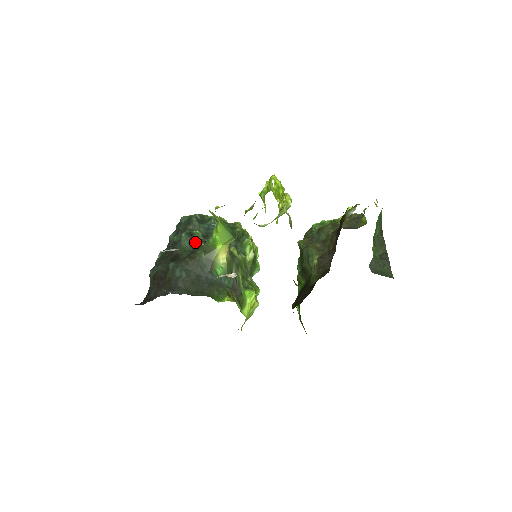
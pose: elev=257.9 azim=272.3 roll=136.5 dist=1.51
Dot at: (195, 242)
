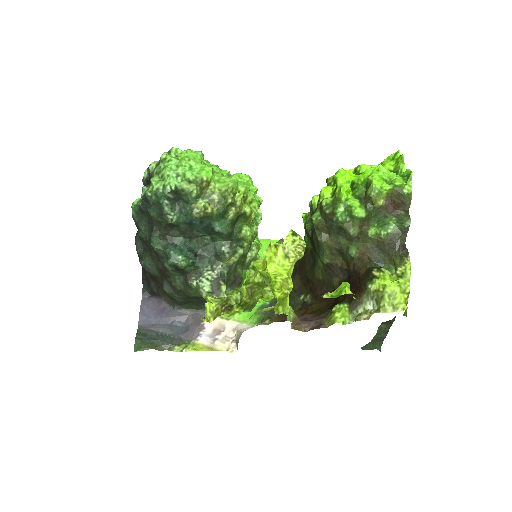
Dot at: (183, 272)
